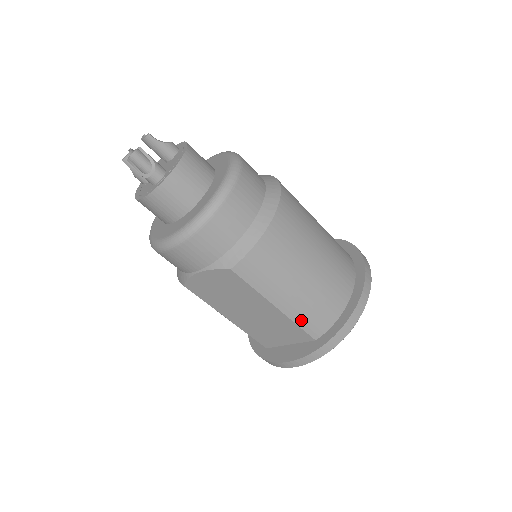
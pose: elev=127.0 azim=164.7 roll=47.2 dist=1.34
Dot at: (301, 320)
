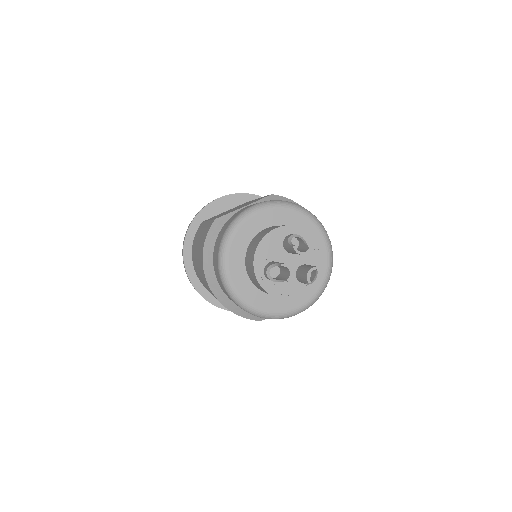
Dot at: occluded
